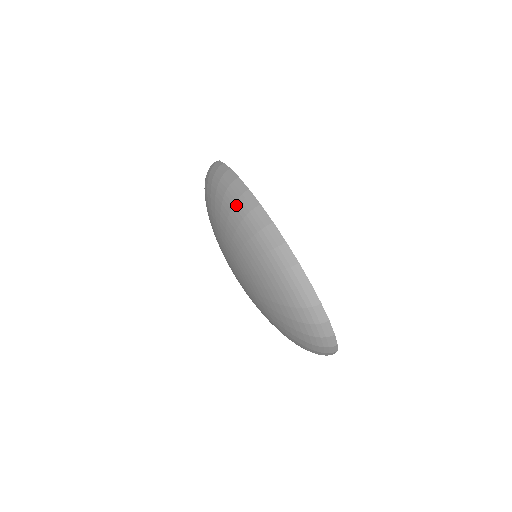
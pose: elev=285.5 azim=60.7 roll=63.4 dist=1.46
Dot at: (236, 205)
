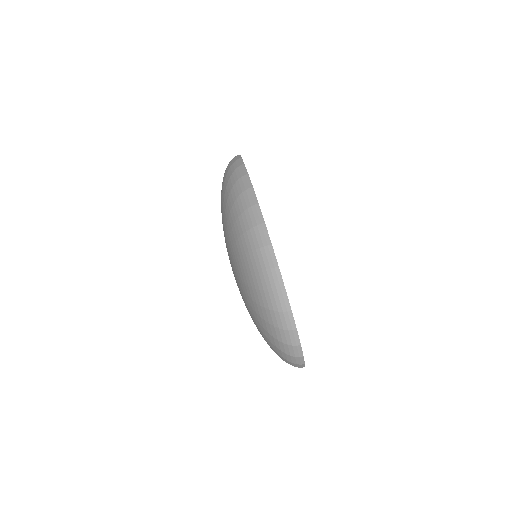
Dot at: (243, 215)
